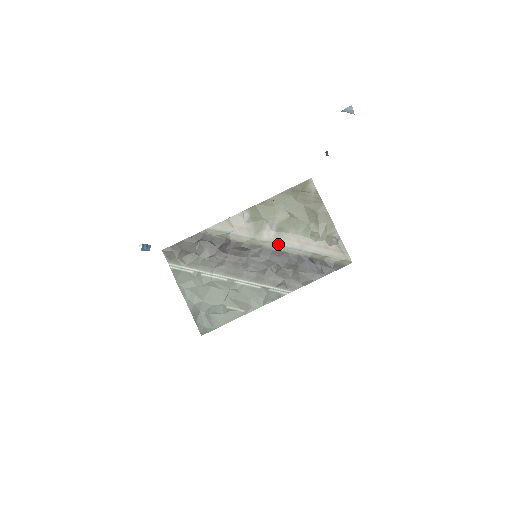
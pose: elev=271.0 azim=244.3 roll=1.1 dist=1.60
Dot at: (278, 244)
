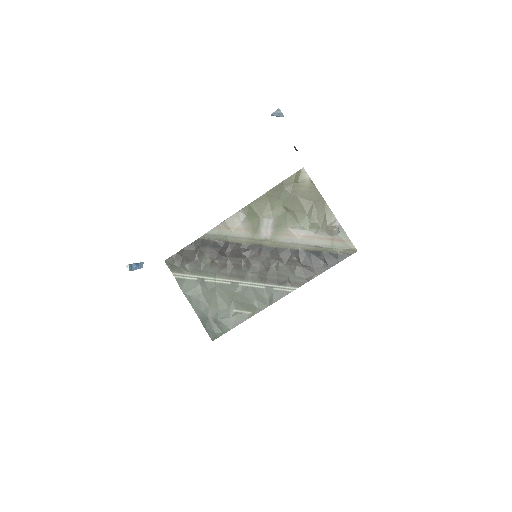
Dot at: (277, 241)
